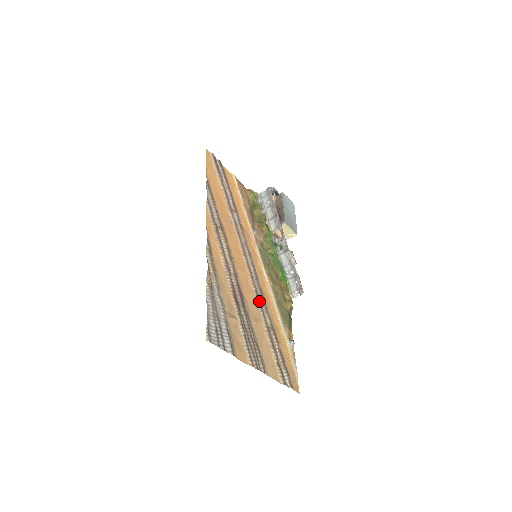
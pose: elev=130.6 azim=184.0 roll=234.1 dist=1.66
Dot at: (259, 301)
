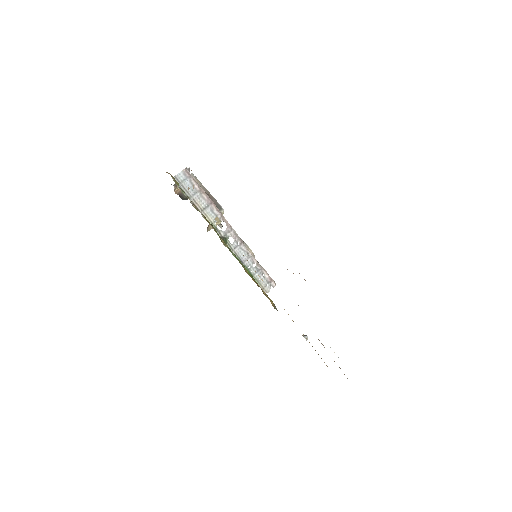
Dot at: occluded
